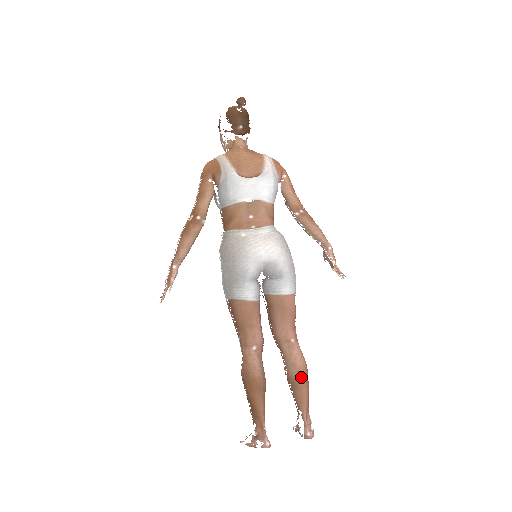
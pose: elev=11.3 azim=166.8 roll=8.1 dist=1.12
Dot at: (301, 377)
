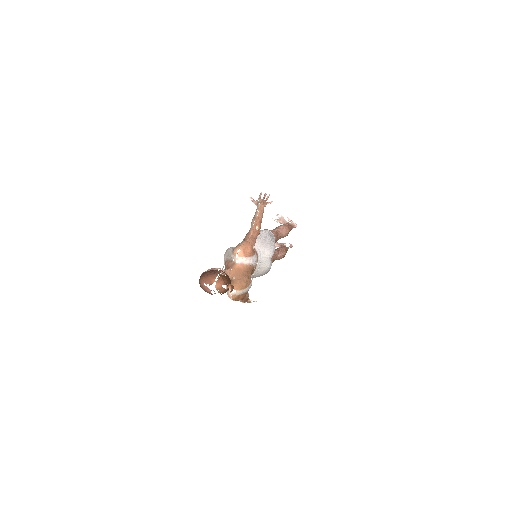
Dot at: occluded
